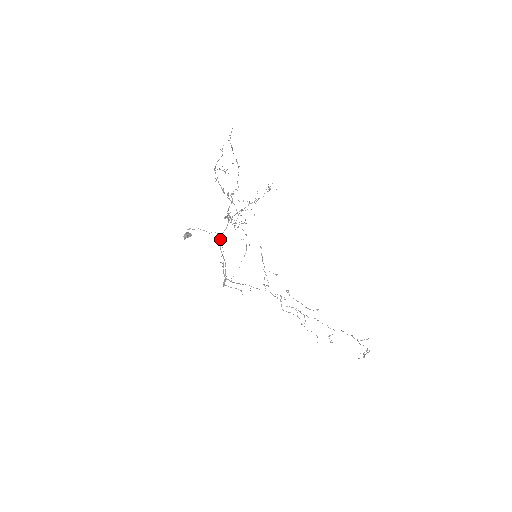
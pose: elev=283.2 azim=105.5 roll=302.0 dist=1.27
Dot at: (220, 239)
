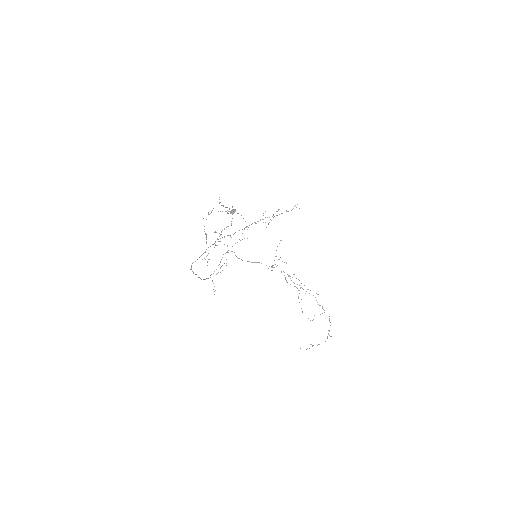
Dot at: (244, 229)
